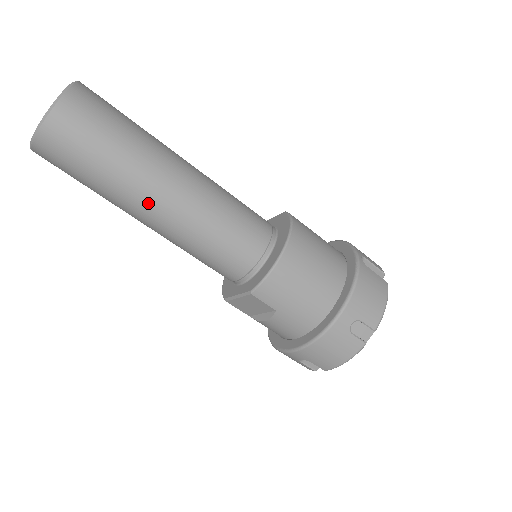
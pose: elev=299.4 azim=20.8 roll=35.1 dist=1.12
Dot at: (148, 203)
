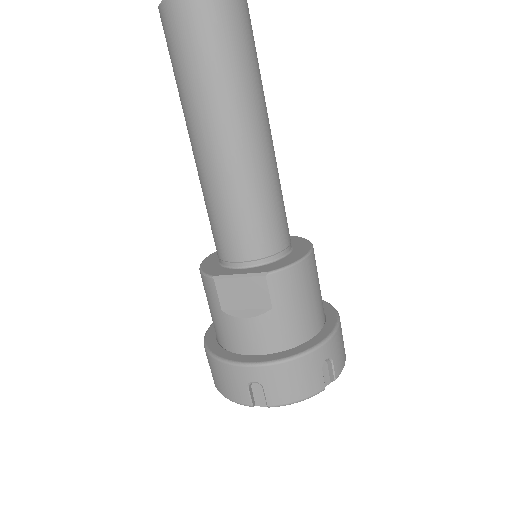
Dot at: (239, 126)
